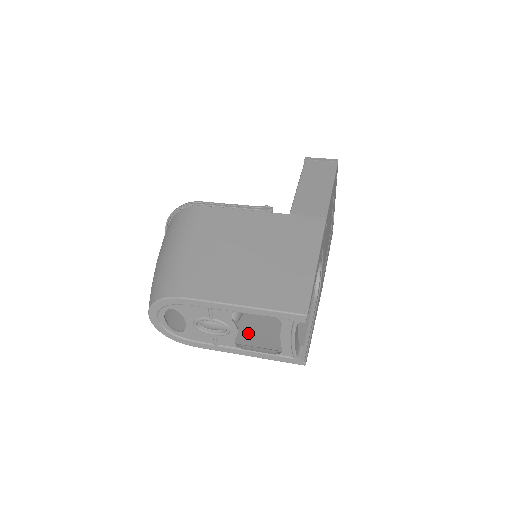
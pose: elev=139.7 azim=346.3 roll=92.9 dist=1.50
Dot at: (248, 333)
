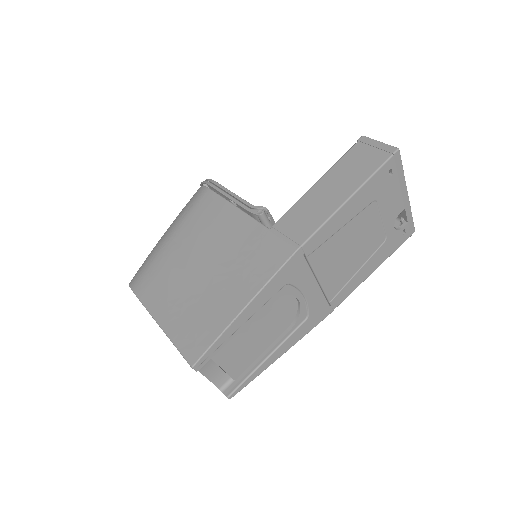
Dot at: occluded
